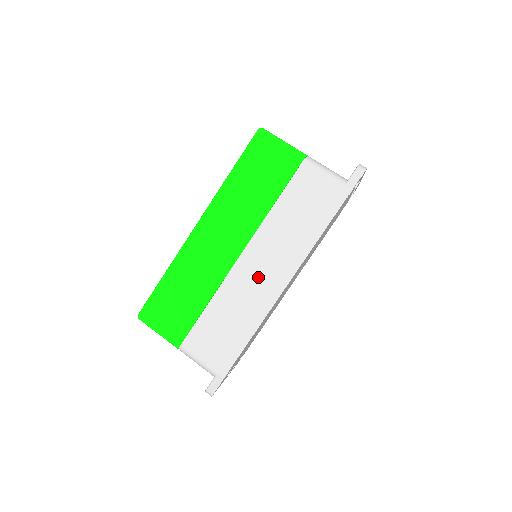
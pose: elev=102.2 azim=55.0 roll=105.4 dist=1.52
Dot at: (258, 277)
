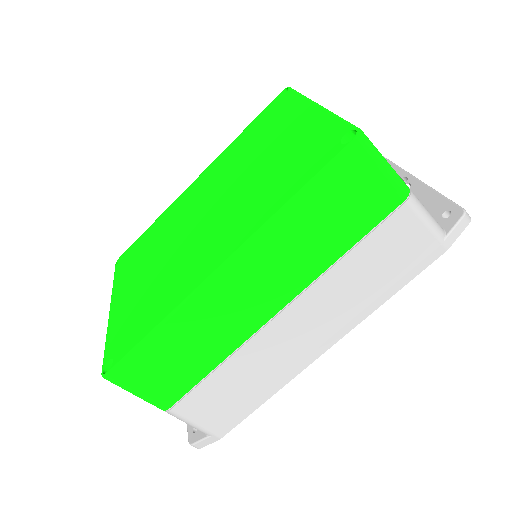
Dot at: (294, 340)
